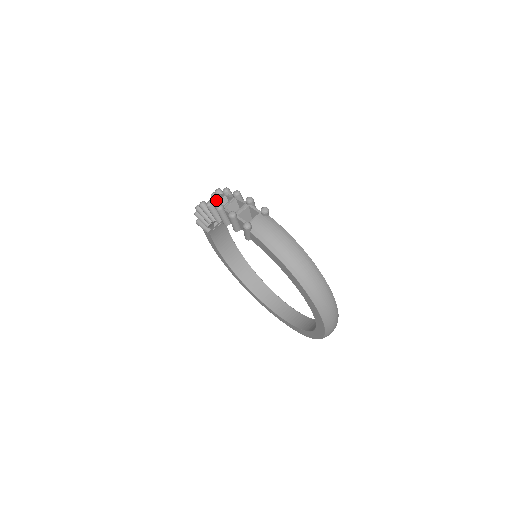
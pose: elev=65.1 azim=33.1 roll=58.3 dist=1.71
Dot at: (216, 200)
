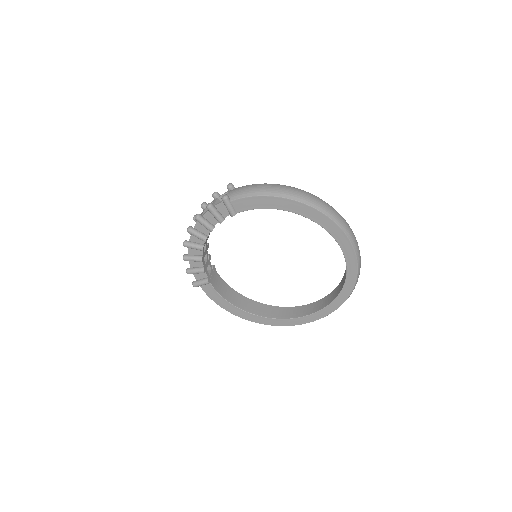
Dot at: occluded
